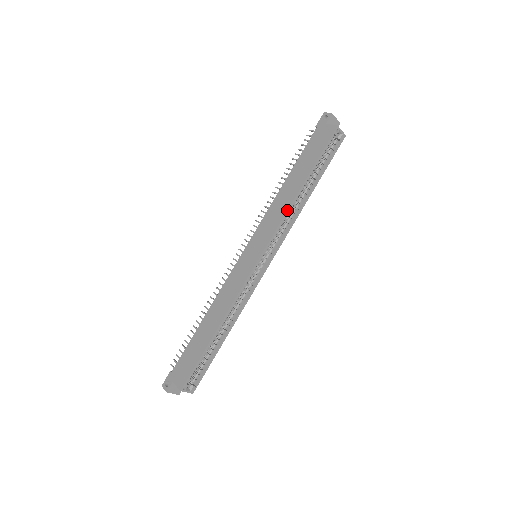
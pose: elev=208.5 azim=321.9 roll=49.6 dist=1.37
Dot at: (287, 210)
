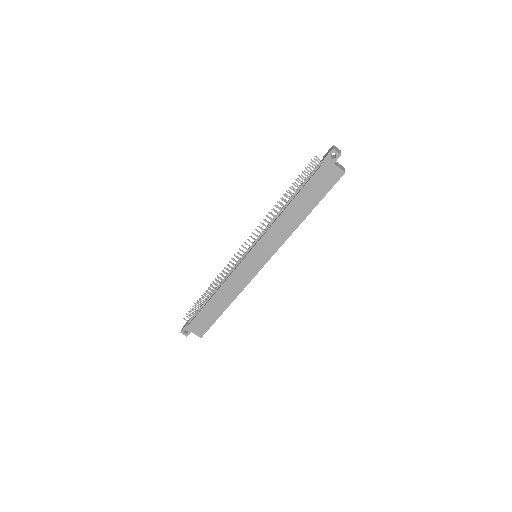
Dot at: (290, 235)
